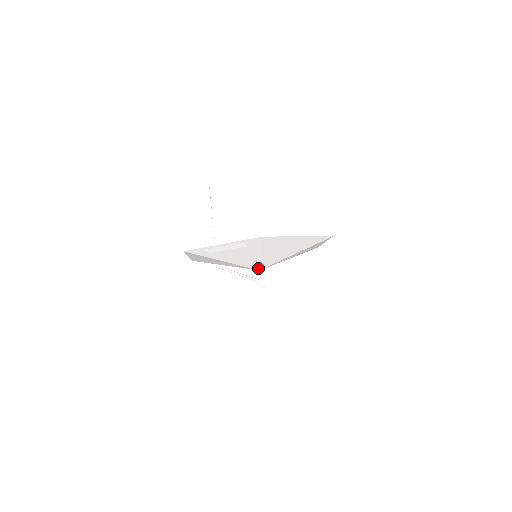
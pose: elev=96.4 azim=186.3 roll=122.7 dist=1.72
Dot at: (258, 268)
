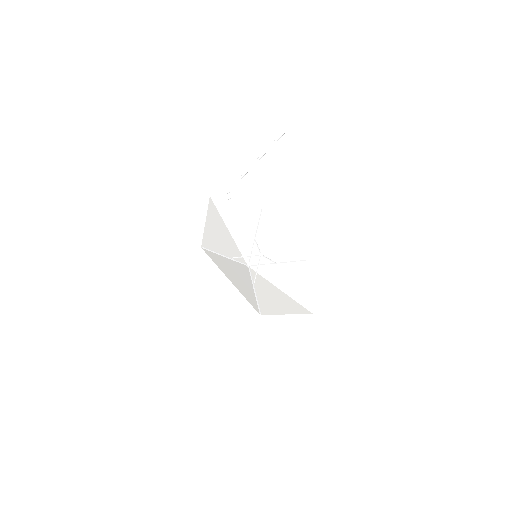
Dot at: (248, 268)
